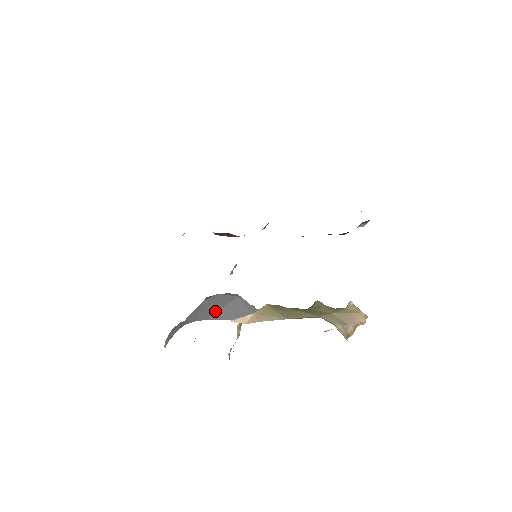
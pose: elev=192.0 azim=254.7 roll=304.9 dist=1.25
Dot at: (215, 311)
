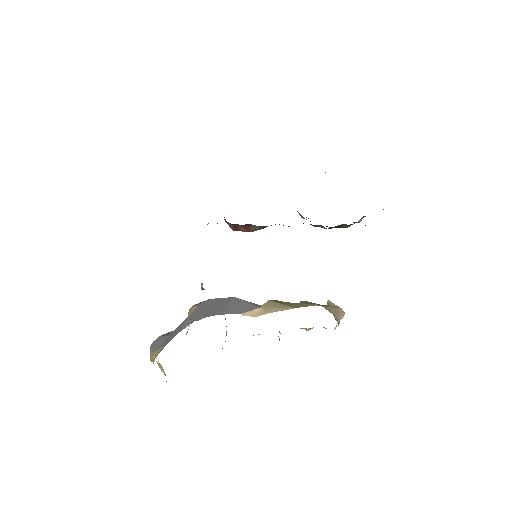
Dot at: (221, 308)
